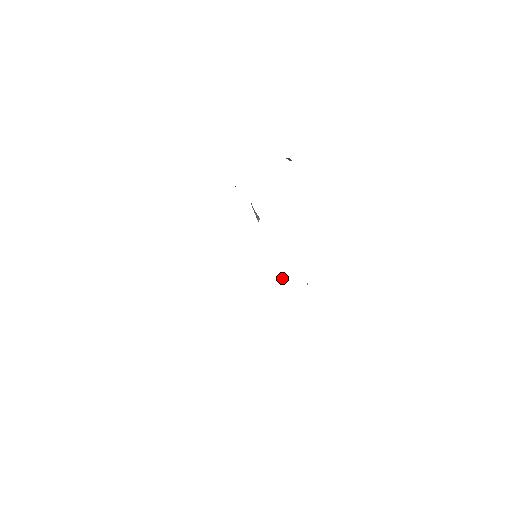
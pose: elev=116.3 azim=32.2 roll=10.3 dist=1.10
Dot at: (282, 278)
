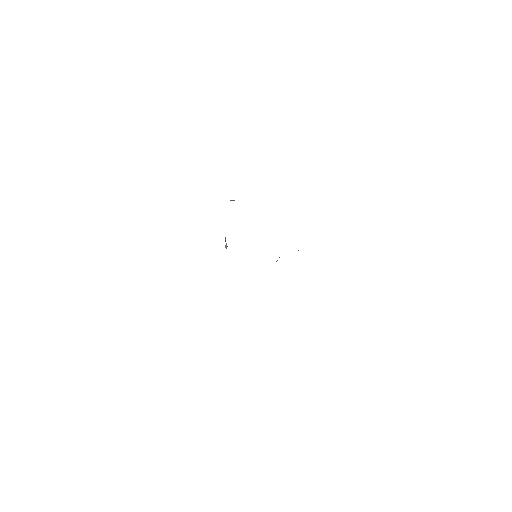
Dot at: occluded
